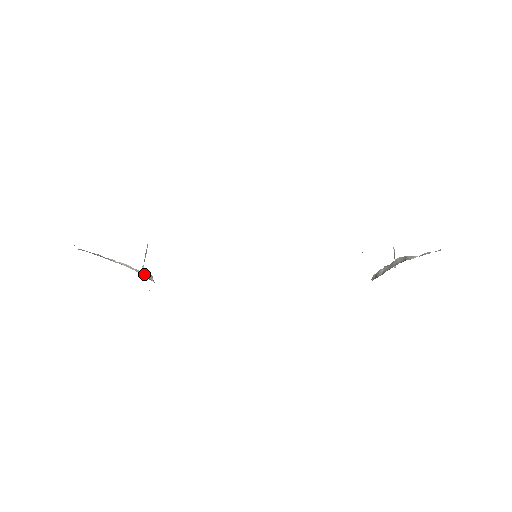
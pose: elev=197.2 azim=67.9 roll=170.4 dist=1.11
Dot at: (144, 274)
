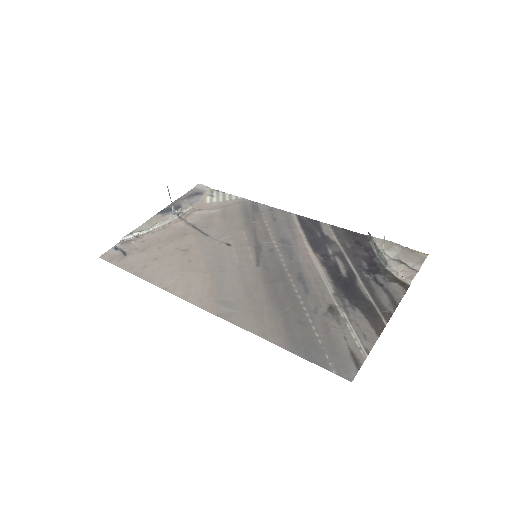
Dot at: (175, 215)
